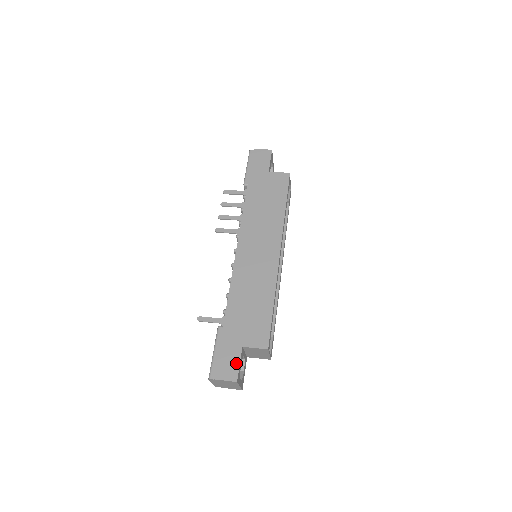
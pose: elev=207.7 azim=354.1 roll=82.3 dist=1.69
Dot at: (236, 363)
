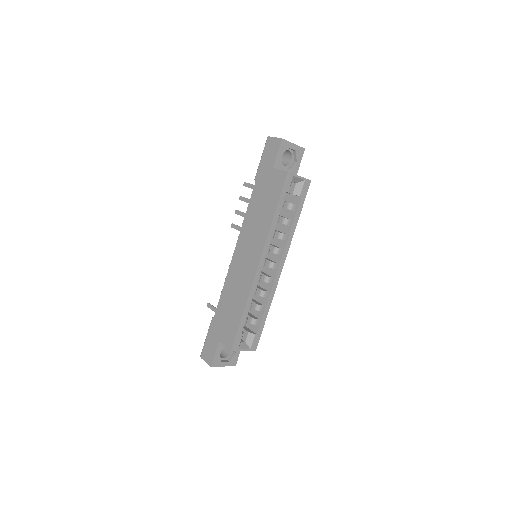
Dot at: (213, 352)
